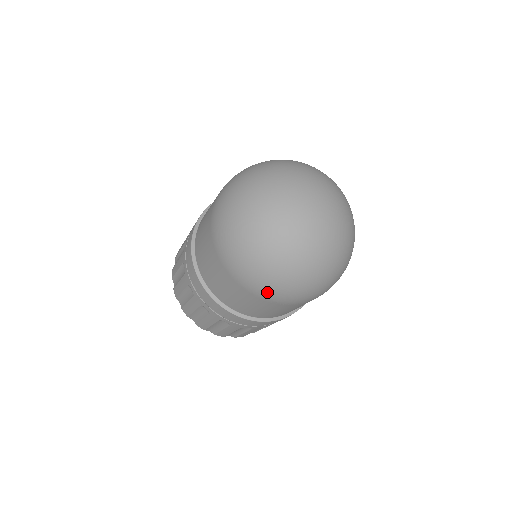
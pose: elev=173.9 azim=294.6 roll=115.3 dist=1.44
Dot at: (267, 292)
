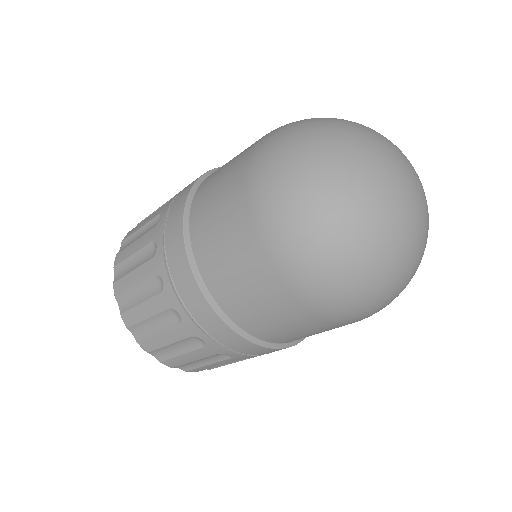
Dot at: (368, 315)
